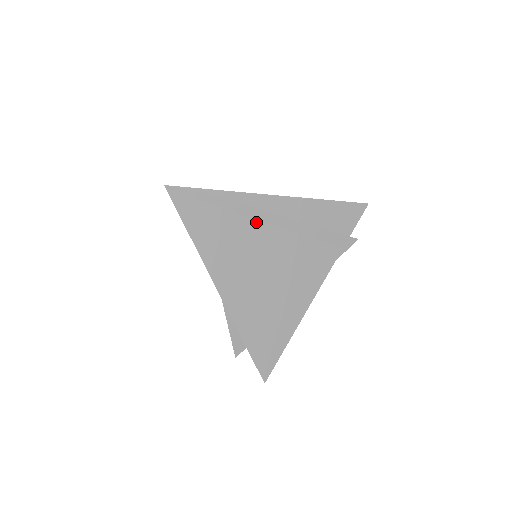
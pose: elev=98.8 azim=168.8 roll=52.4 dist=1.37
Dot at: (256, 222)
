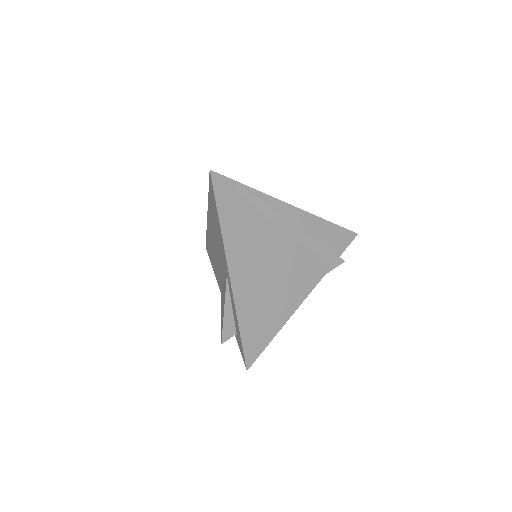
Dot at: (273, 224)
